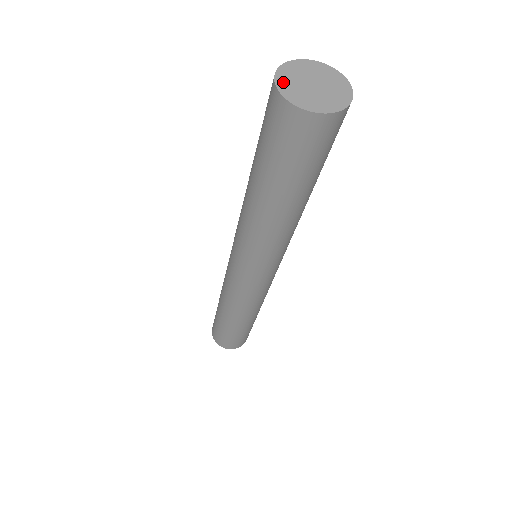
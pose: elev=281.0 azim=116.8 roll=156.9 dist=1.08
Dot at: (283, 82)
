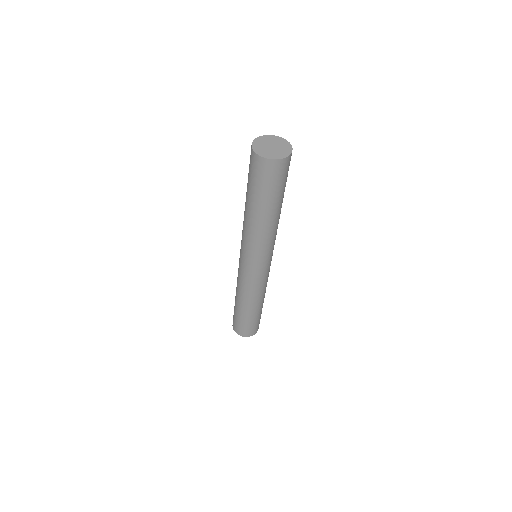
Dot at: (257, 149)
